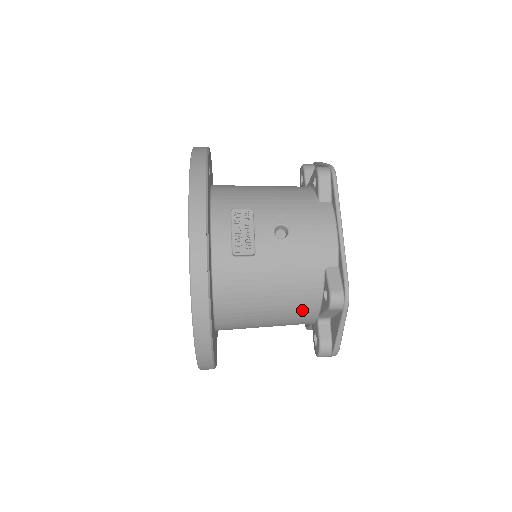
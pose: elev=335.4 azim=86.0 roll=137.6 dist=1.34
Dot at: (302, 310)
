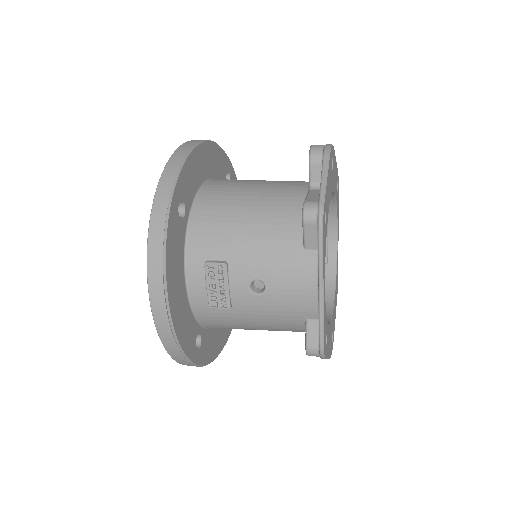
Dot at: occluded
